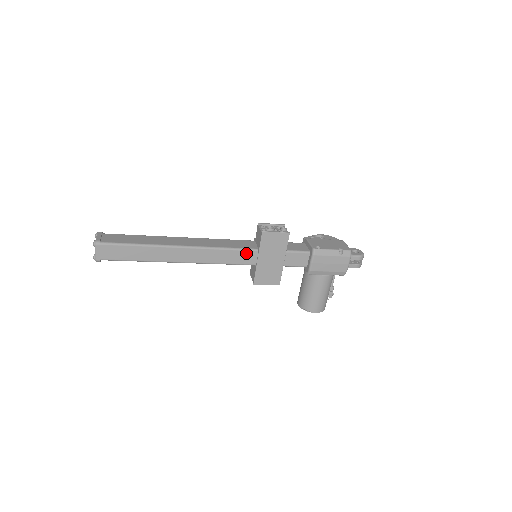
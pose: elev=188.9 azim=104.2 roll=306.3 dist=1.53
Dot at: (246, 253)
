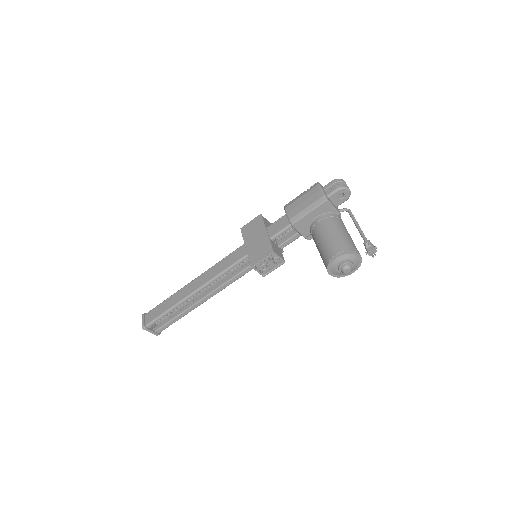
Dot at: (237, 252)
